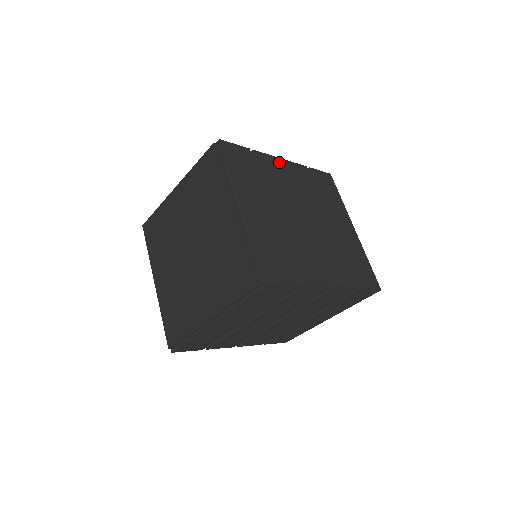
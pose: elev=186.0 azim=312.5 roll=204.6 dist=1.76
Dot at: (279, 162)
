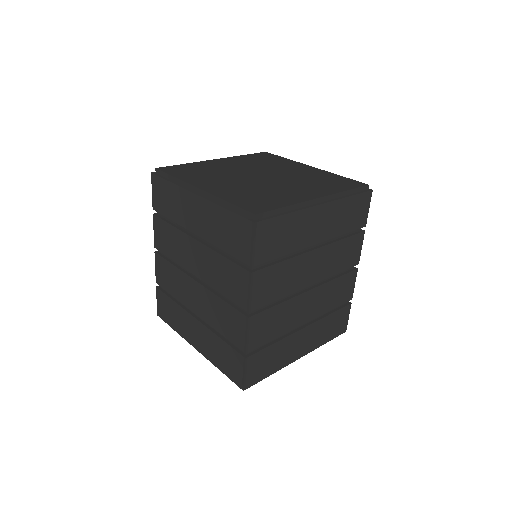
Dot at: occluded
